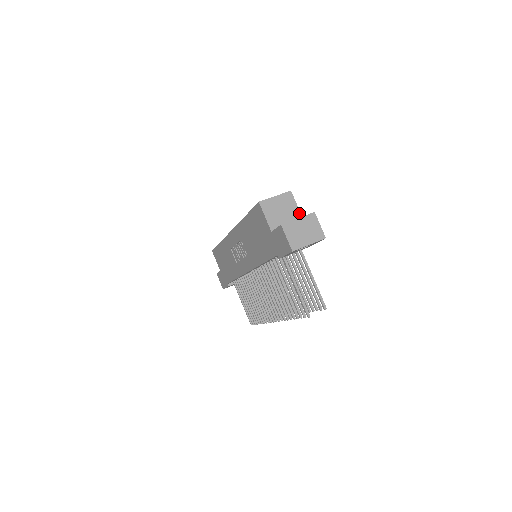
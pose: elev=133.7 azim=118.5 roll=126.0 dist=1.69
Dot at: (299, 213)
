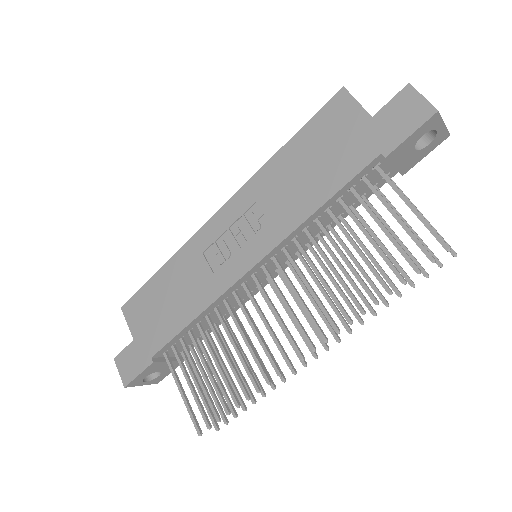
Dot at: occluded
